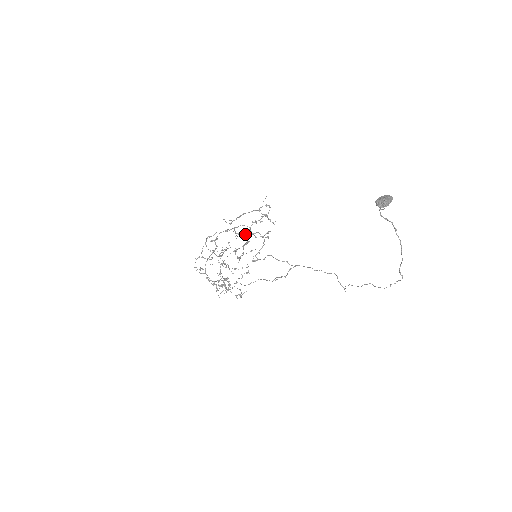
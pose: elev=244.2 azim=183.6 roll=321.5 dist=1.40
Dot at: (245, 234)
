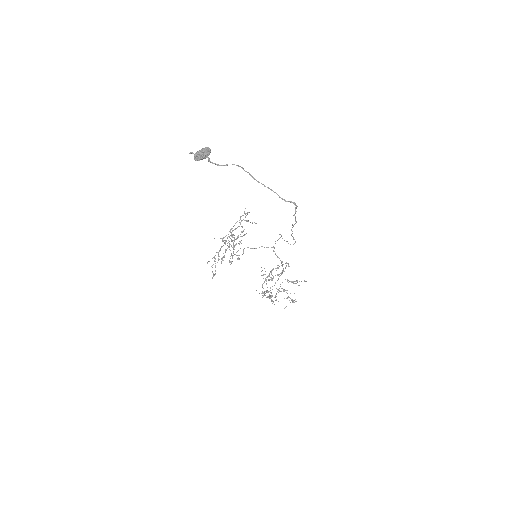
Dot at: (222, 241)
